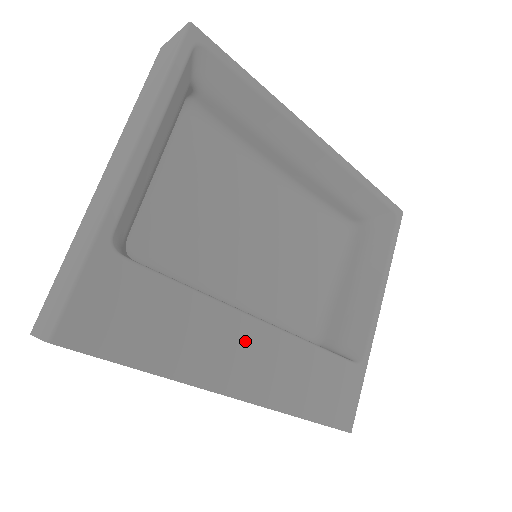
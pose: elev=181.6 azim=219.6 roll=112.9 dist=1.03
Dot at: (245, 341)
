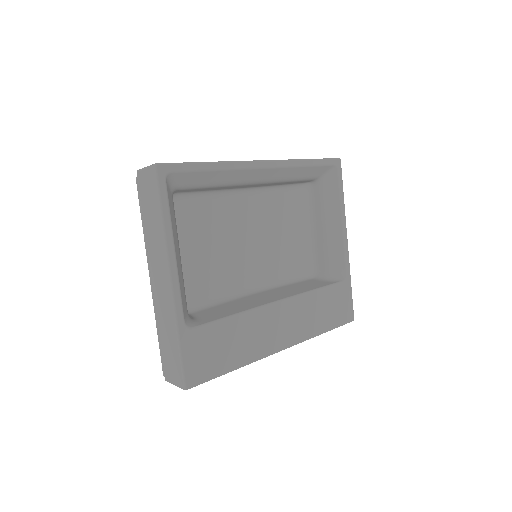
Dot at: (274, 319)
